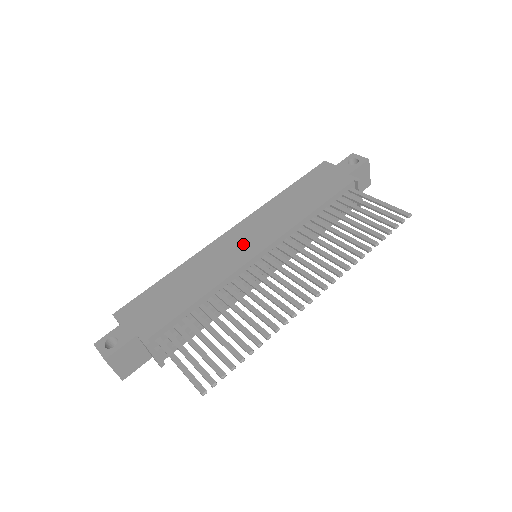
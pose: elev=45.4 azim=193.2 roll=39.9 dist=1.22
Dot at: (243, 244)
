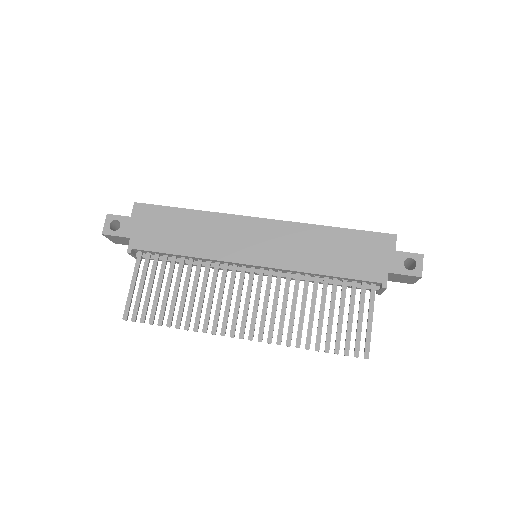
Dot at: (251, 243)
